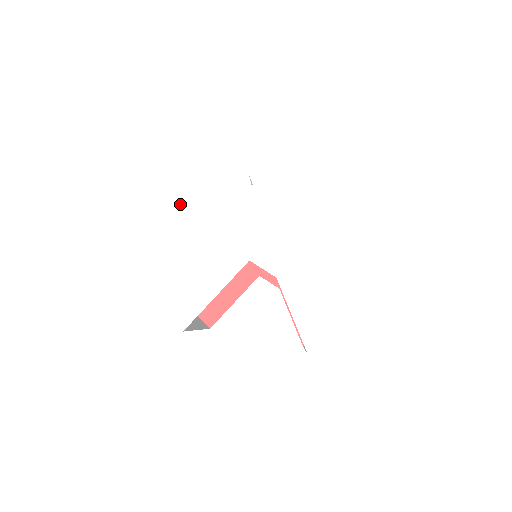
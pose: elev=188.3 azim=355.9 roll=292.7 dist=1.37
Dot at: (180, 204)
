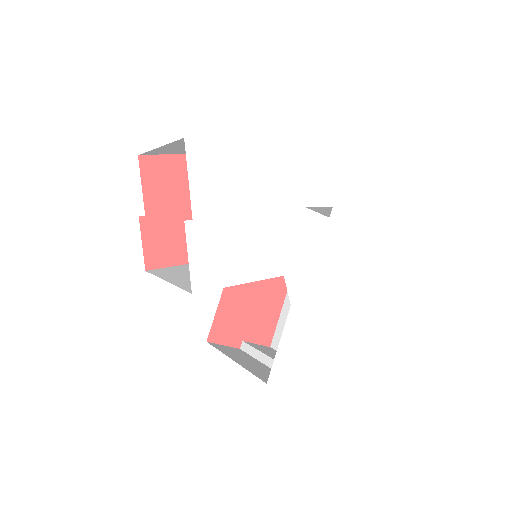
Dot at: (272, 180)
